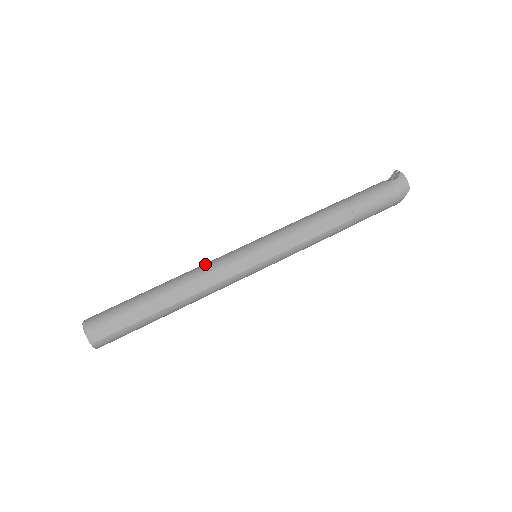
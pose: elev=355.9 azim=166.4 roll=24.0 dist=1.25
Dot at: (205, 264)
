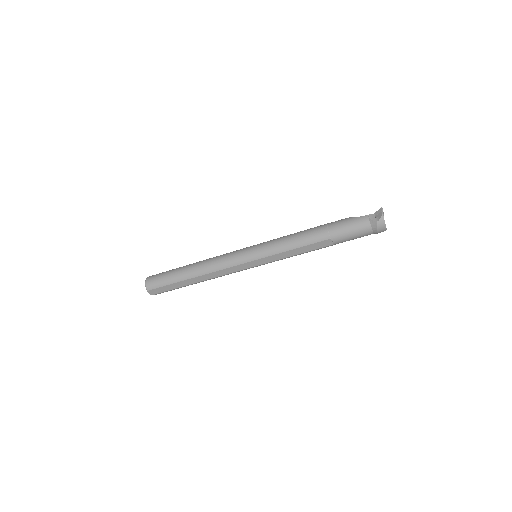
Dot at: (219, 260)
